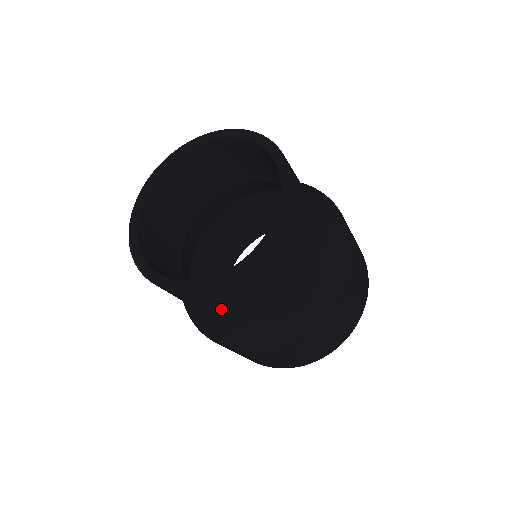
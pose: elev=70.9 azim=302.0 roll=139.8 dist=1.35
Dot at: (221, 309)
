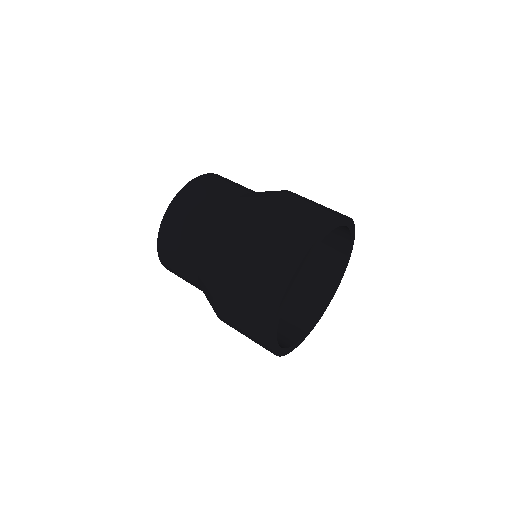
Dot at: (186, 237)
